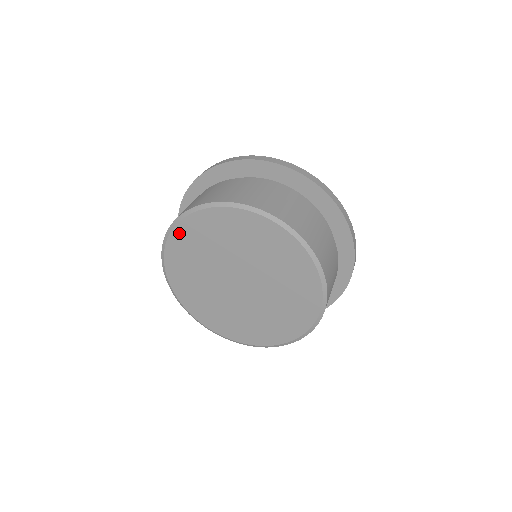
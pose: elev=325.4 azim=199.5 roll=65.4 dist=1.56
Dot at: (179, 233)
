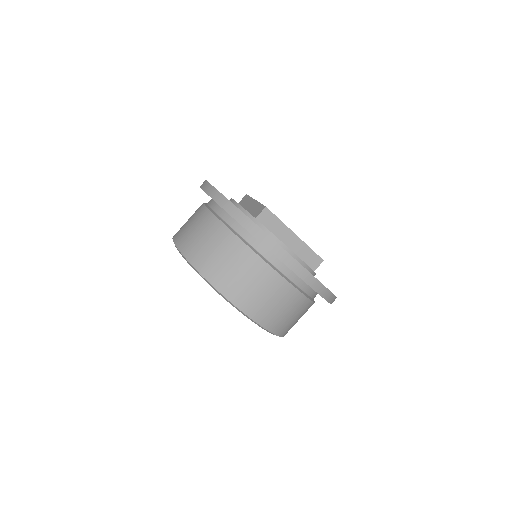
Dot at: occluded
